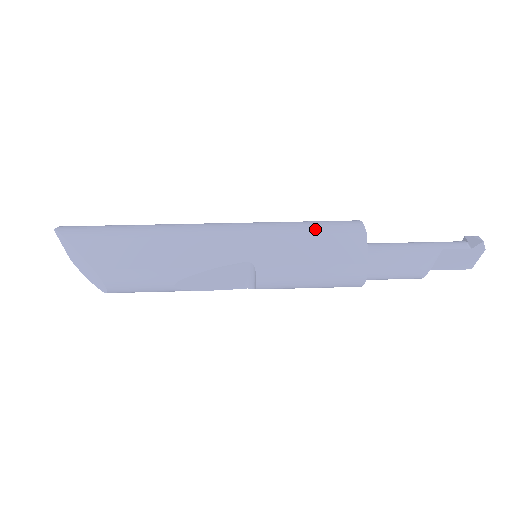
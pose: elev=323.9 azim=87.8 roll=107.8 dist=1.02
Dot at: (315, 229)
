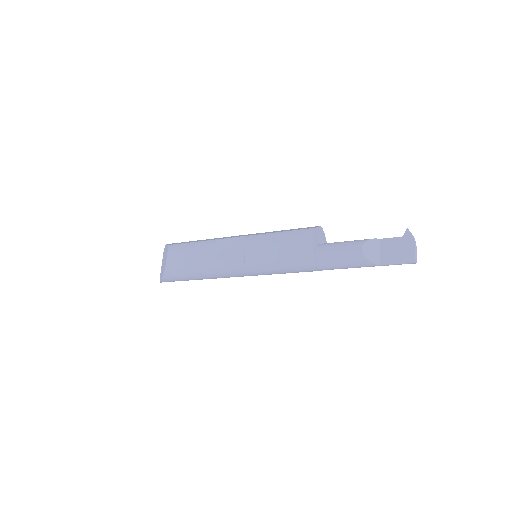
Dot at: occluded
